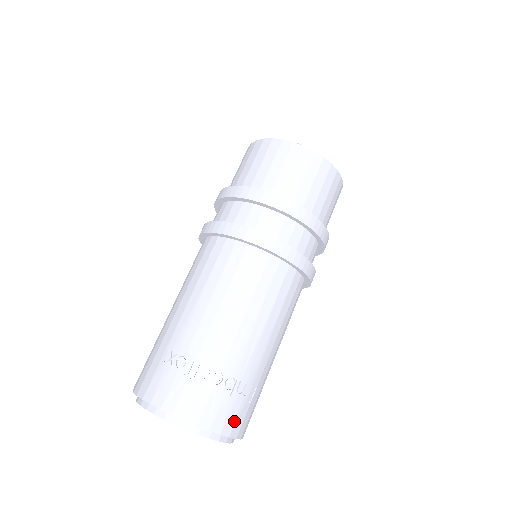
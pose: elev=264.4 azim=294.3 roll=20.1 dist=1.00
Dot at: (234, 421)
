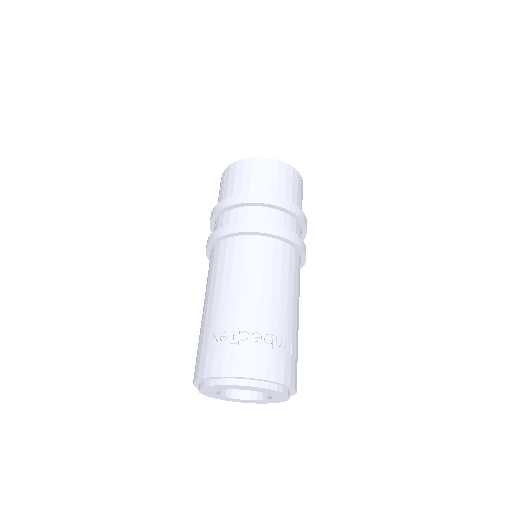
Dot at: (283, 370)
